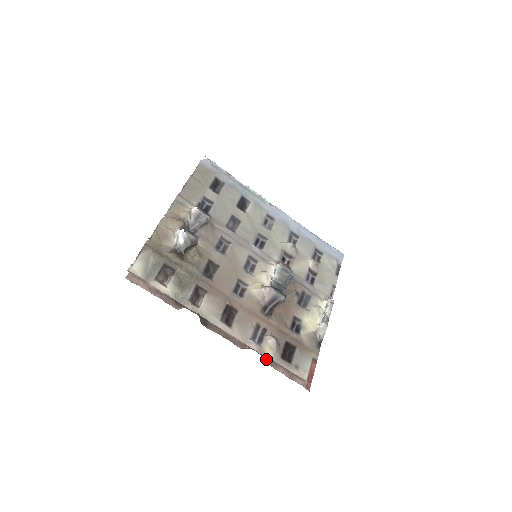
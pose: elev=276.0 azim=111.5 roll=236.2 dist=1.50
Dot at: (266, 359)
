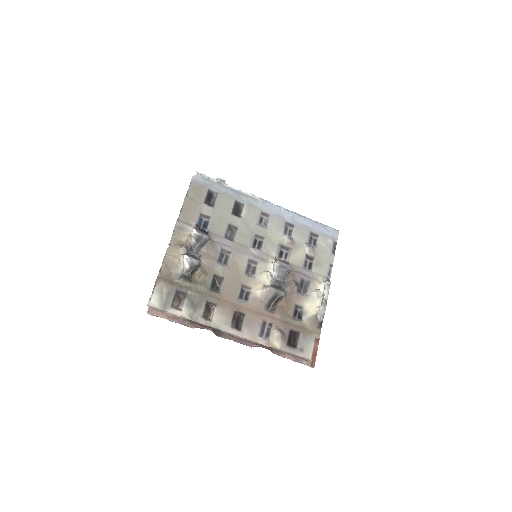
Dot at: (274, 350)
